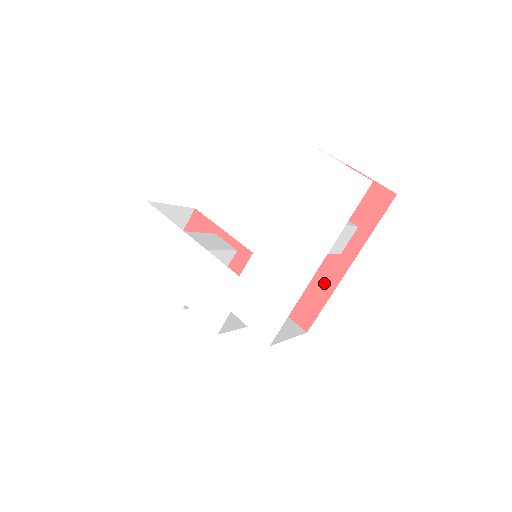
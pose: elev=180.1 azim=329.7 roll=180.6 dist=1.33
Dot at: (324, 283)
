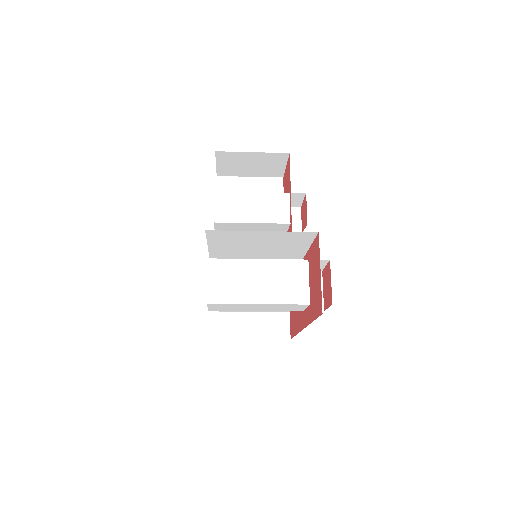
Dot at: (298, 319)
